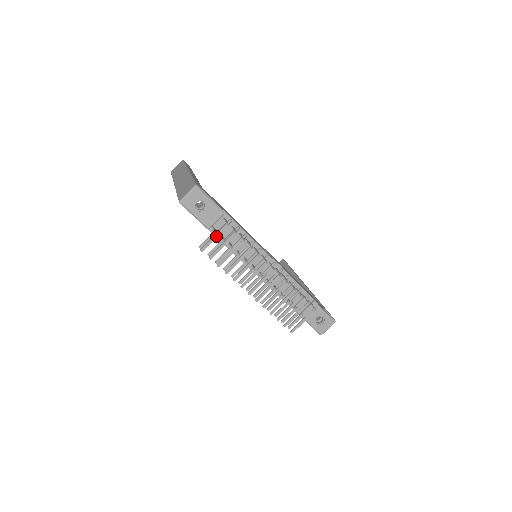
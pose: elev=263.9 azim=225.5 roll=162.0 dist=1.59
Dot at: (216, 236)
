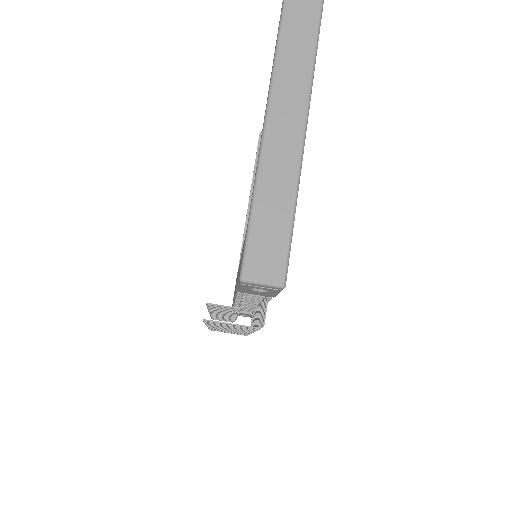
Dot at: occluded
